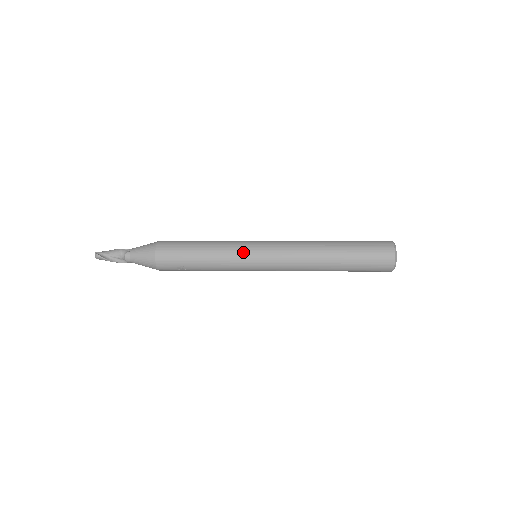
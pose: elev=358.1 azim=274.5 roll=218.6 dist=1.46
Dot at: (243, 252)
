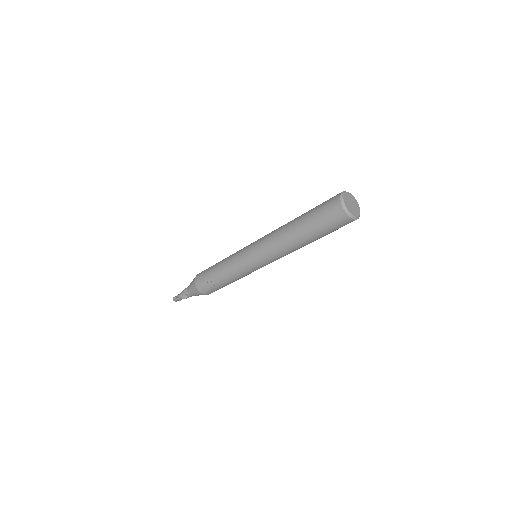
Dot at: (240, 253)
